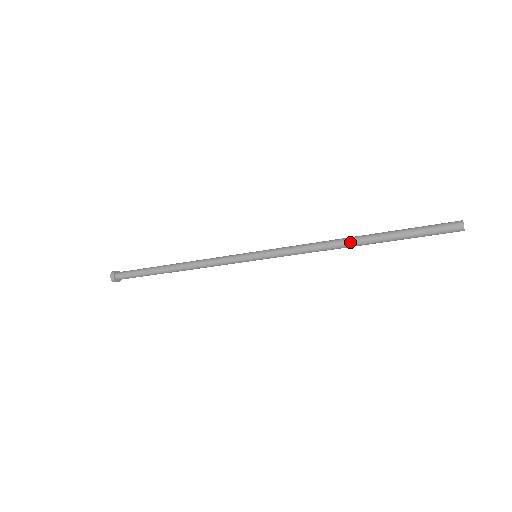
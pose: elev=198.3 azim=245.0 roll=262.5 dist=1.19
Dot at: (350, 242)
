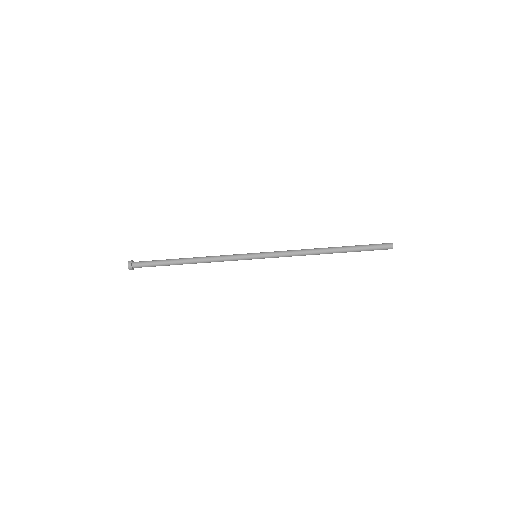
Dot at: (324, 248)
